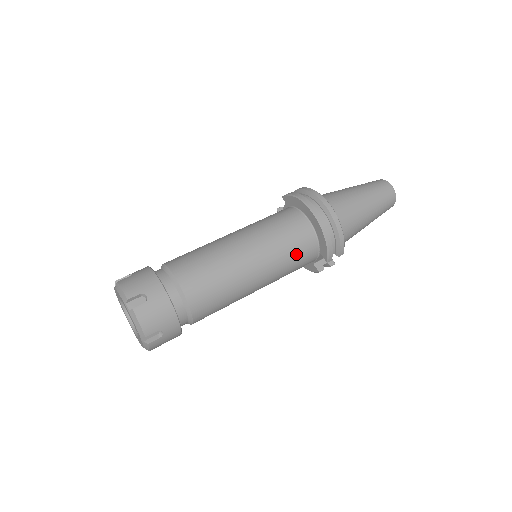
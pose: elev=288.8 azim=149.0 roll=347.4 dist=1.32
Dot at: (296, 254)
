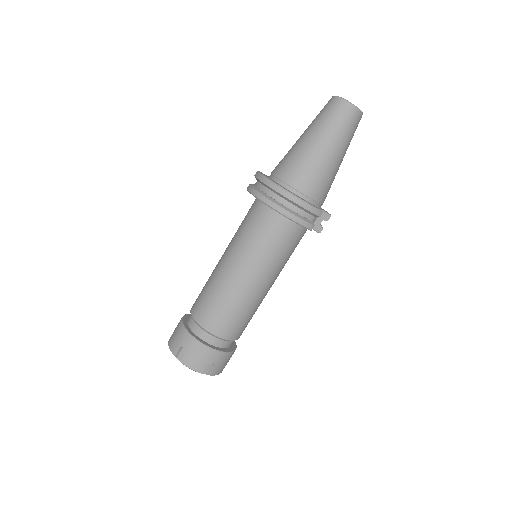
Dot at: (277, 243)
